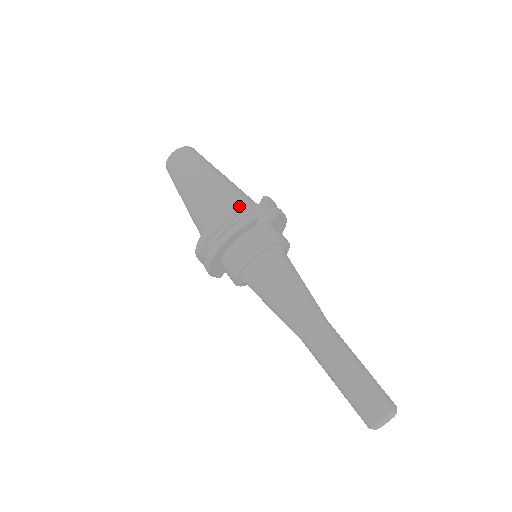
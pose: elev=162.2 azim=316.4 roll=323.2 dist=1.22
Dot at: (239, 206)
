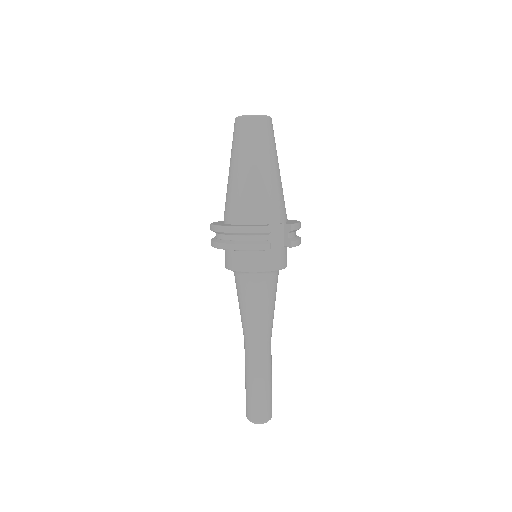
Dot at: (260, 231)
